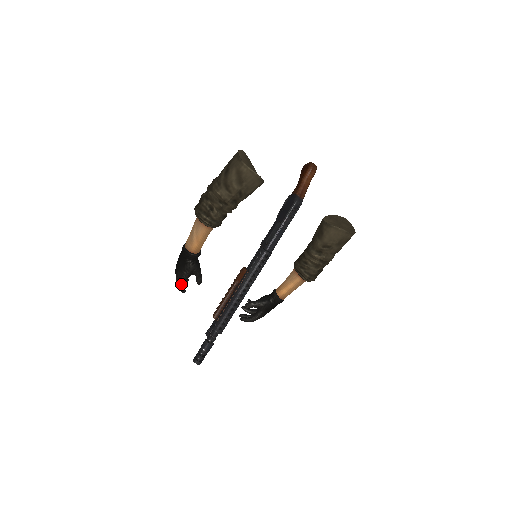
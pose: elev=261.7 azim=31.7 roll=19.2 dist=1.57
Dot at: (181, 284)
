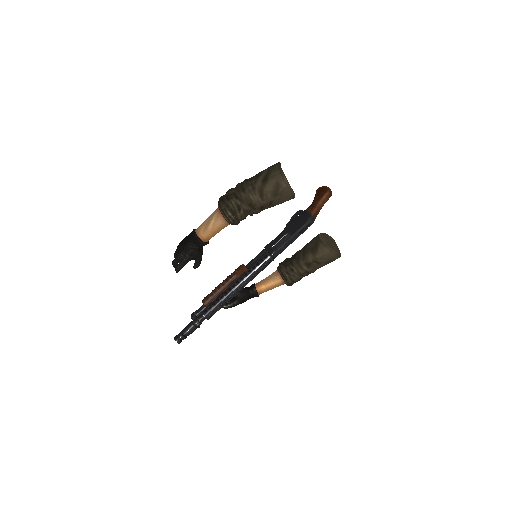
Dot at: (180, 266)
